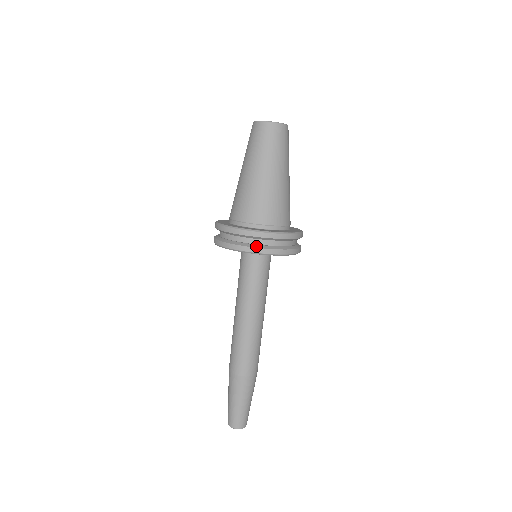
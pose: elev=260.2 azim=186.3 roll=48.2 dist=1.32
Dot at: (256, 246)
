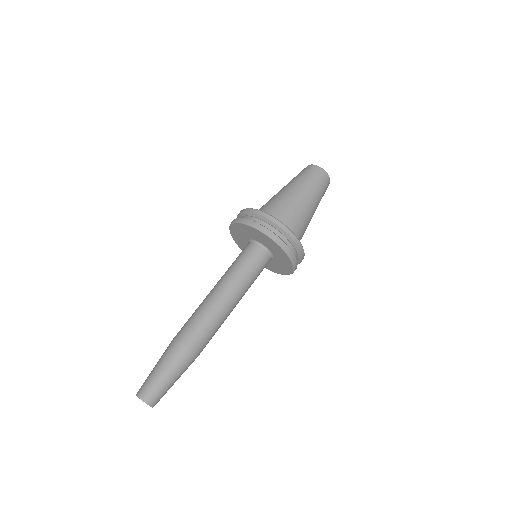
Dot at: (274, 233)
